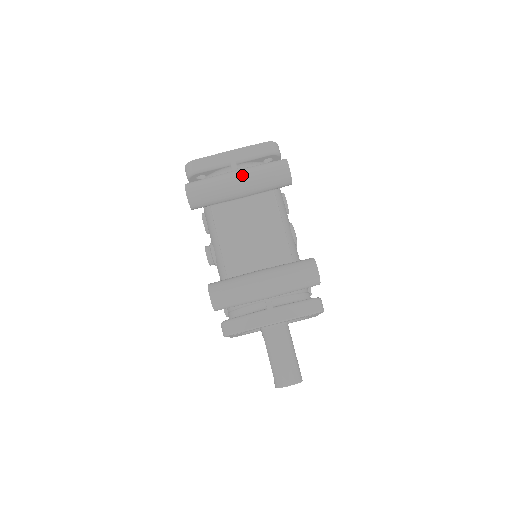
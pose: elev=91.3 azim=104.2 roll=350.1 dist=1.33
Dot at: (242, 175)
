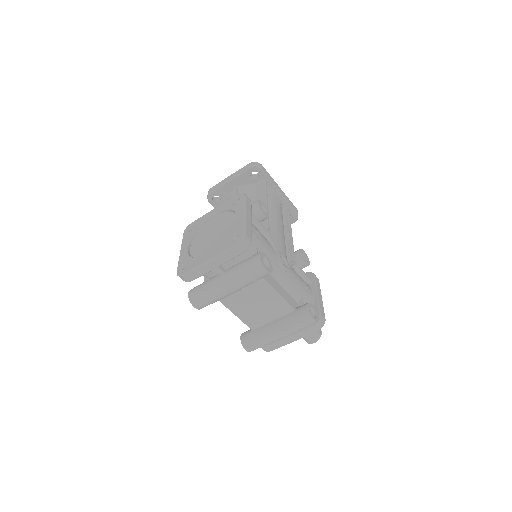
Dot at: (231, 287)
